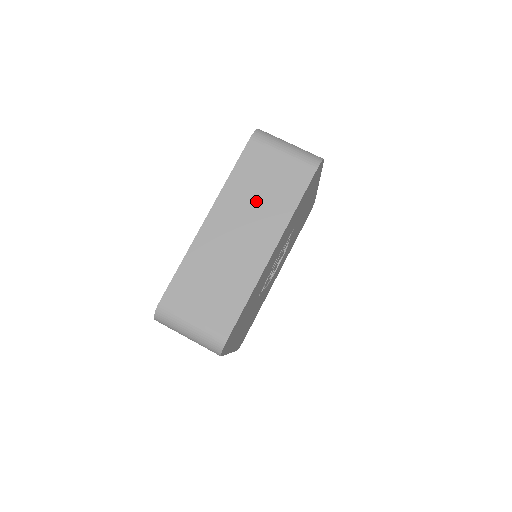
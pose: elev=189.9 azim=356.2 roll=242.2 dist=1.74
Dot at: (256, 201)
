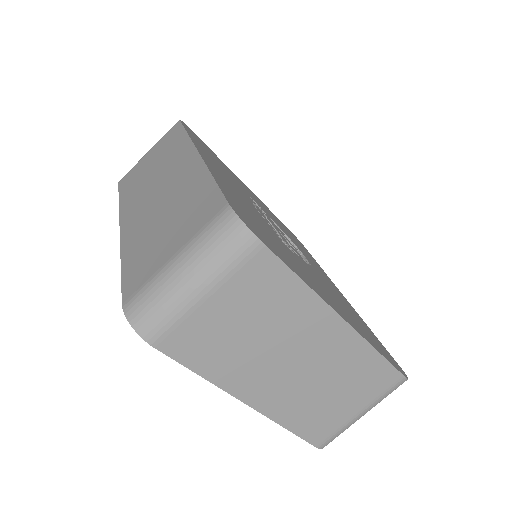
Dot at: (152, 174)
